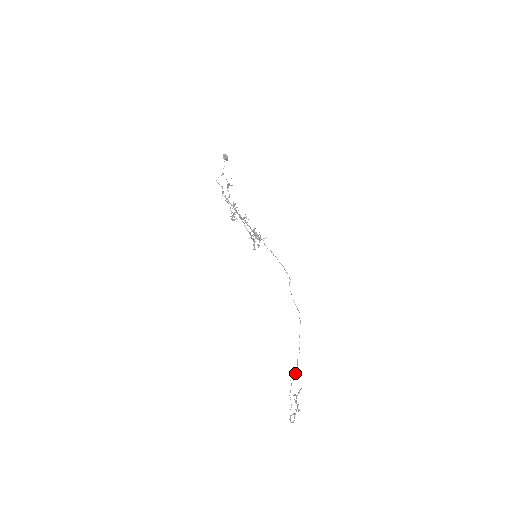
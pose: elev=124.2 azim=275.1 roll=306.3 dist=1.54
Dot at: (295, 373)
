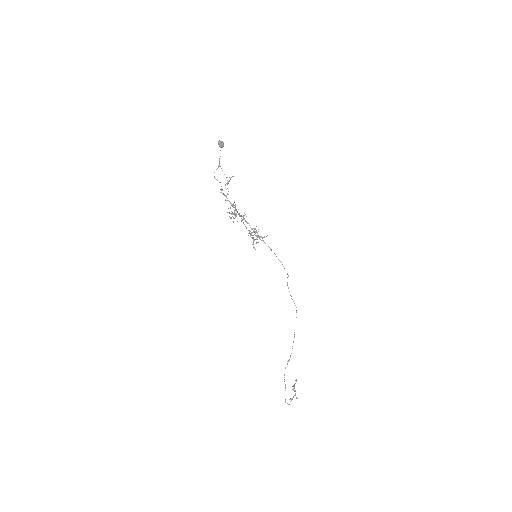
Dot at: (289, 359)
